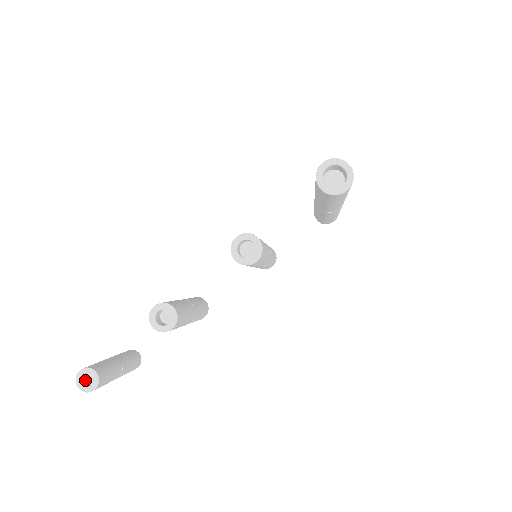
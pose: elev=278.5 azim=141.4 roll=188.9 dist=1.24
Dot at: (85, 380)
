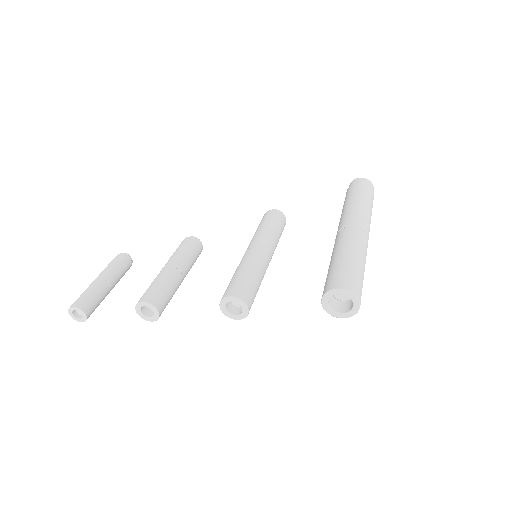
Dot at: (76, 311)
